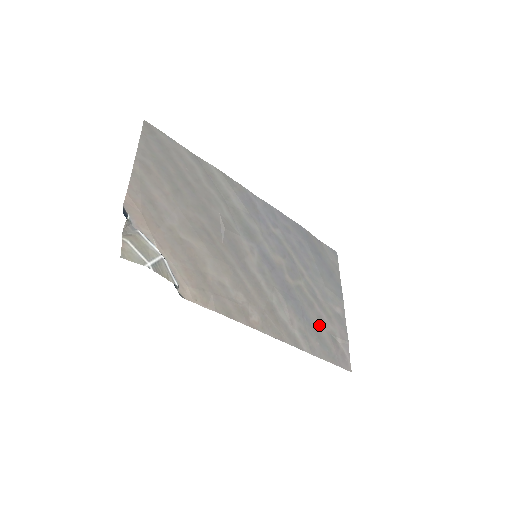
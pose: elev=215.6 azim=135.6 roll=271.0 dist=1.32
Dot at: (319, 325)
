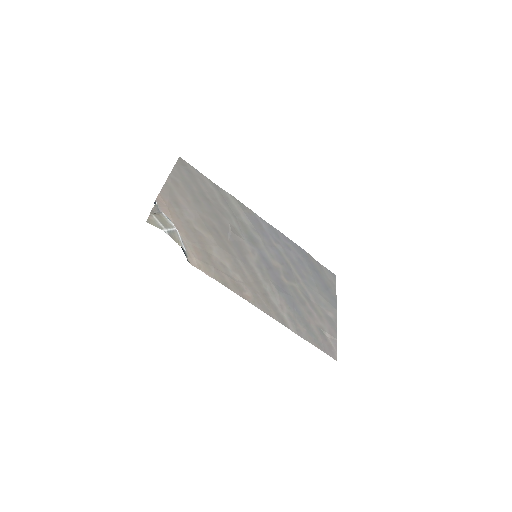
Dot at: (308, 318)
